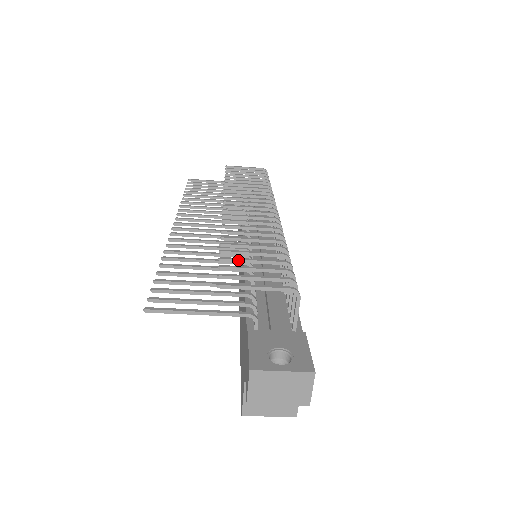
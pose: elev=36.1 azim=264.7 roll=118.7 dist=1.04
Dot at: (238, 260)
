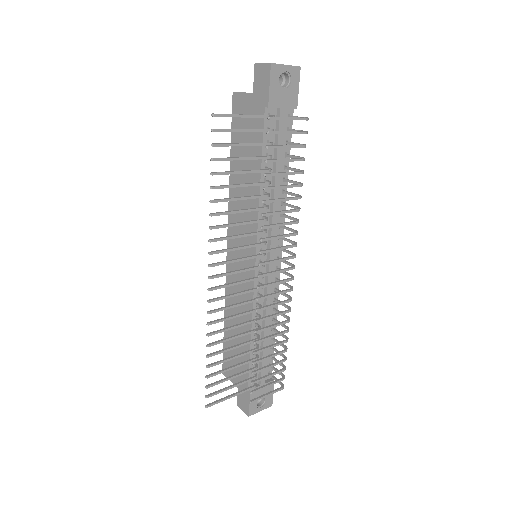
Dot at: occluded
